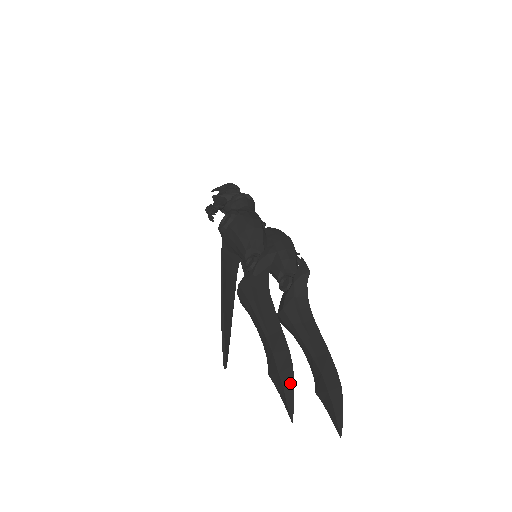
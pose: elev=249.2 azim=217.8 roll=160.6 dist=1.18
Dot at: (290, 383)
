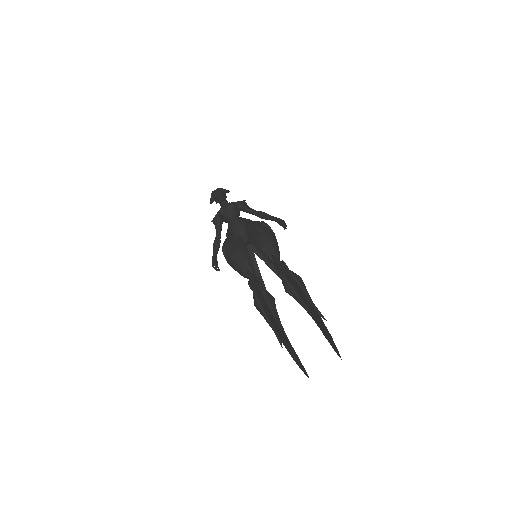
Dot at: (298, 364)
